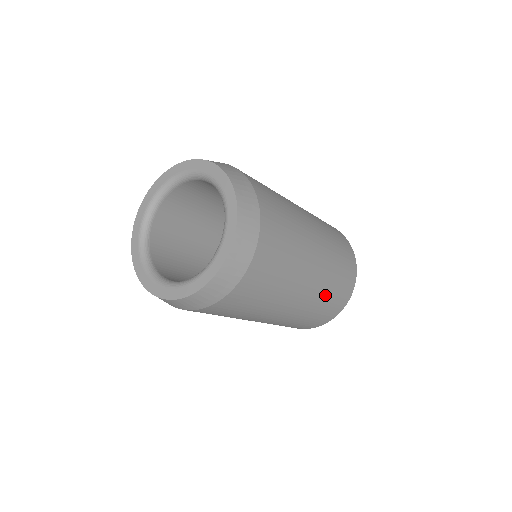
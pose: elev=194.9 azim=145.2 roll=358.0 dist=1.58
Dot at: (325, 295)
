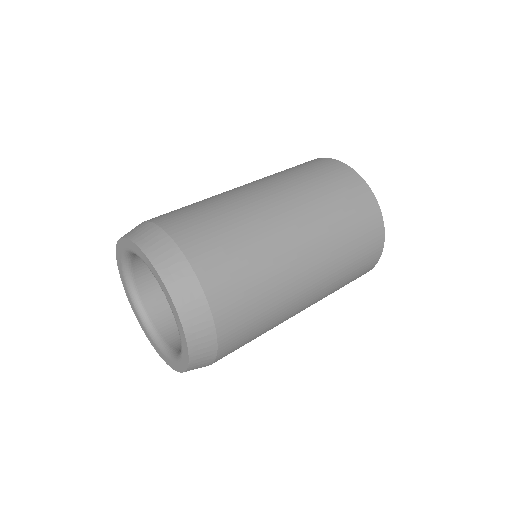
Dot at: occluded
